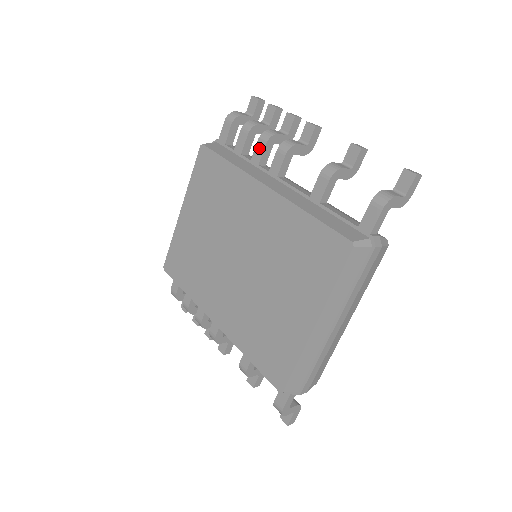
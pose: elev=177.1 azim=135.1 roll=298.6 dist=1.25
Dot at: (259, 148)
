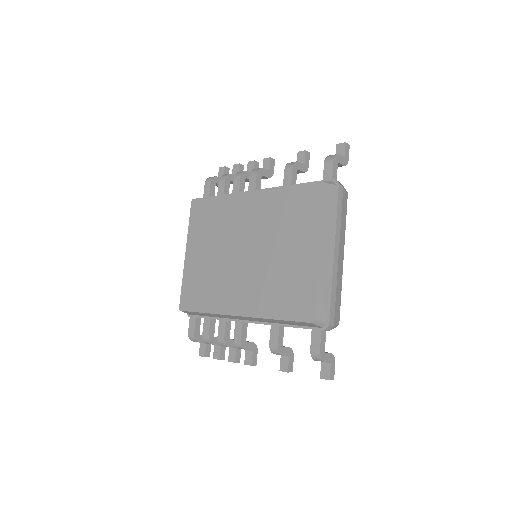
Dot at: (236, 182)
